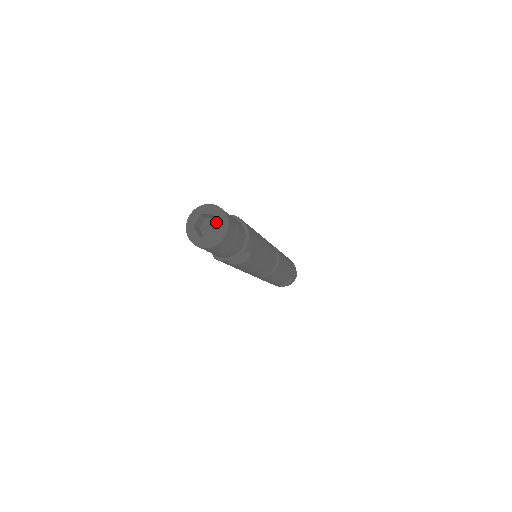
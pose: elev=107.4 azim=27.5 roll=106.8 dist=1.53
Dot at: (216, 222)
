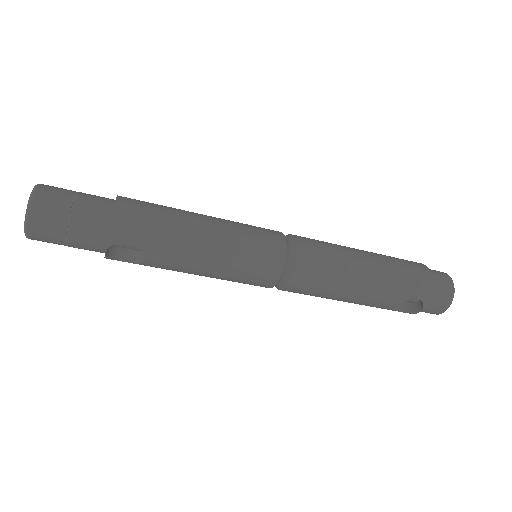
Dot at: occluded
